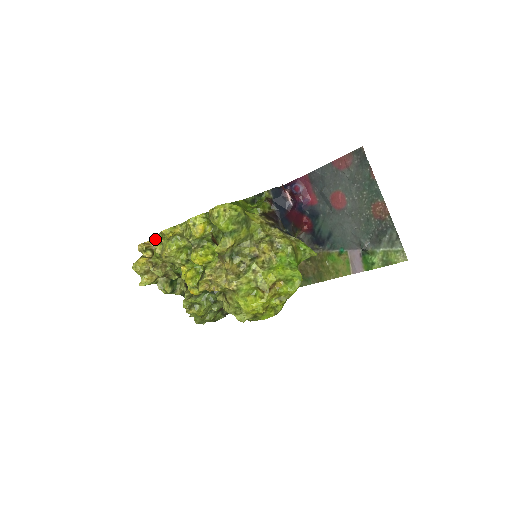
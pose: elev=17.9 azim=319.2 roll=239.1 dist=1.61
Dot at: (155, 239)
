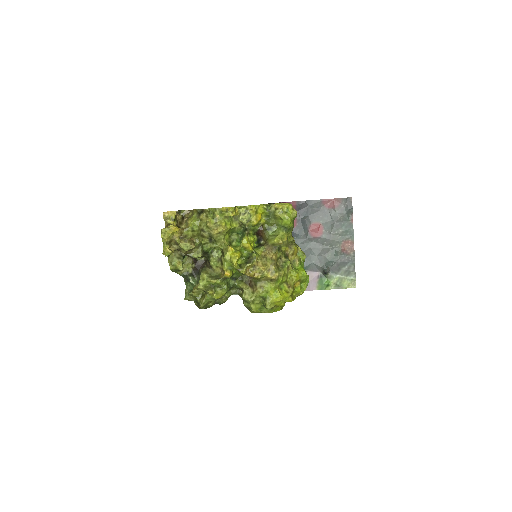
Dot at: (176, 211)
